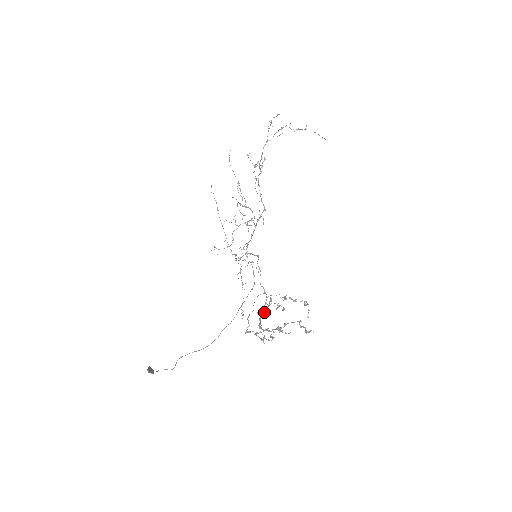
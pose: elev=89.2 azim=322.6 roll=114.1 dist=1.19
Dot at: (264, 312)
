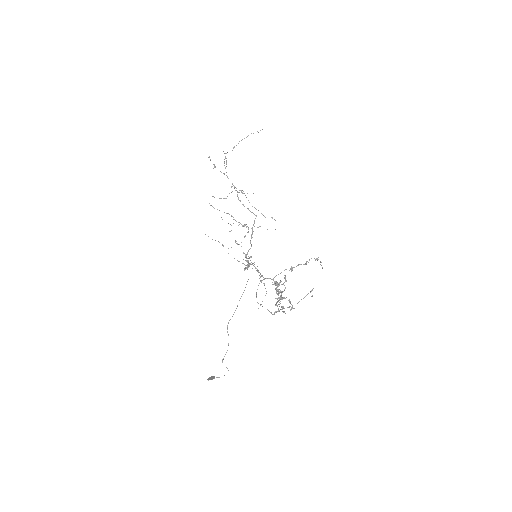
Dot at: (284, 290)
